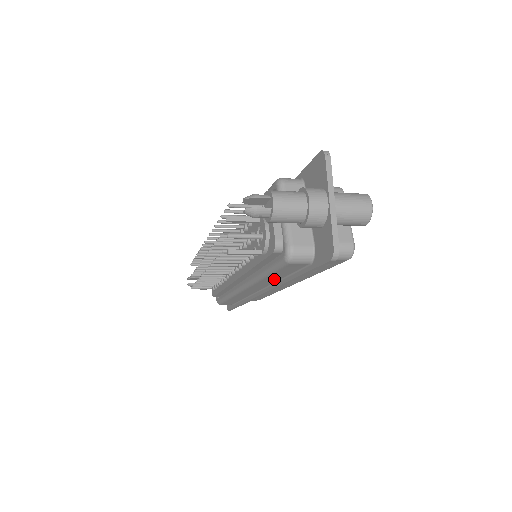
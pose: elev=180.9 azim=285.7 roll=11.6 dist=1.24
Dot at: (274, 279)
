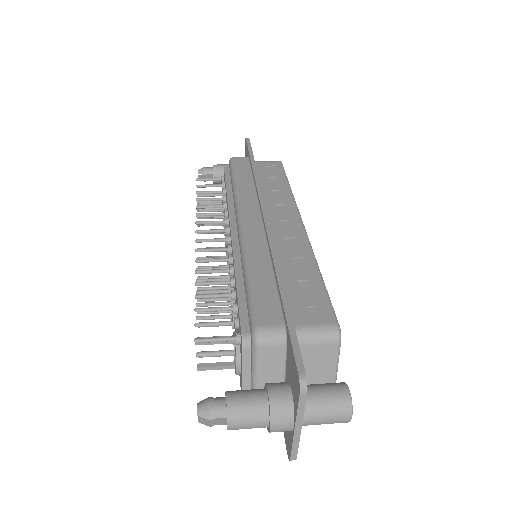
Dot at: occluded
